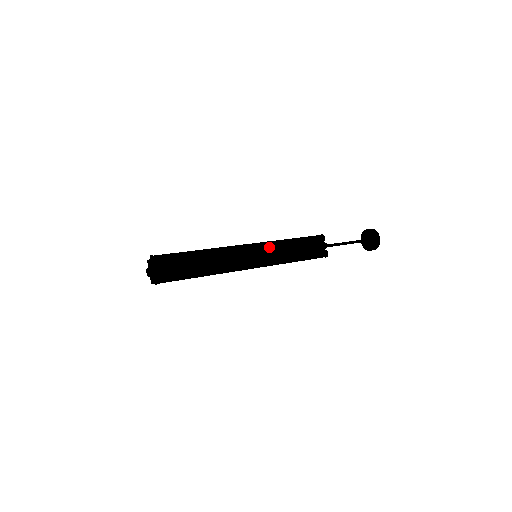
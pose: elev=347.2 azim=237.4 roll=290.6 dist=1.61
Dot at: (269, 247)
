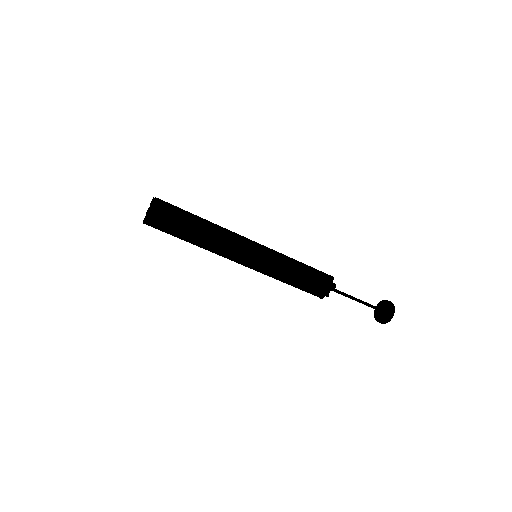
Dot at: occluded
